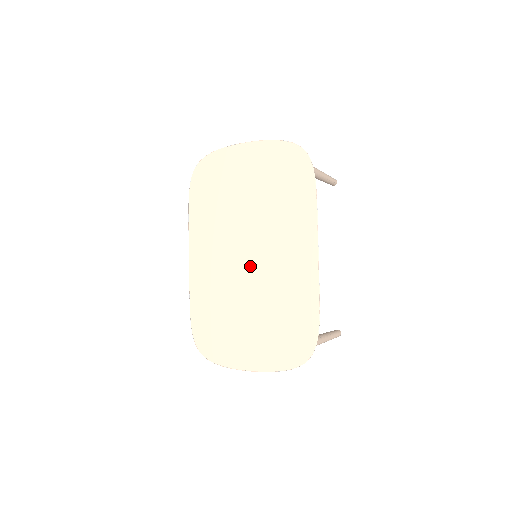
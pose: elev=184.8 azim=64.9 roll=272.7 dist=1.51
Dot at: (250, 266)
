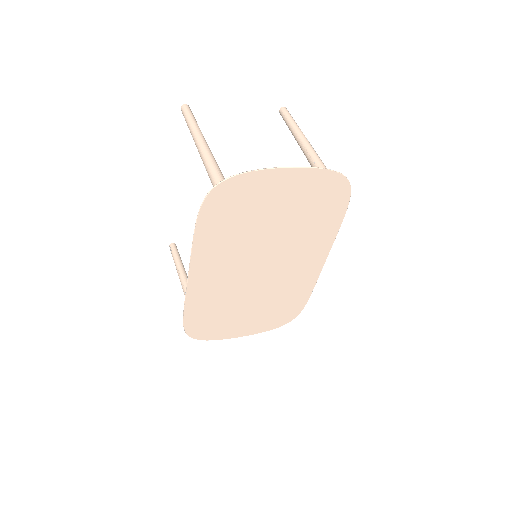
Dot at: (260, 275)
